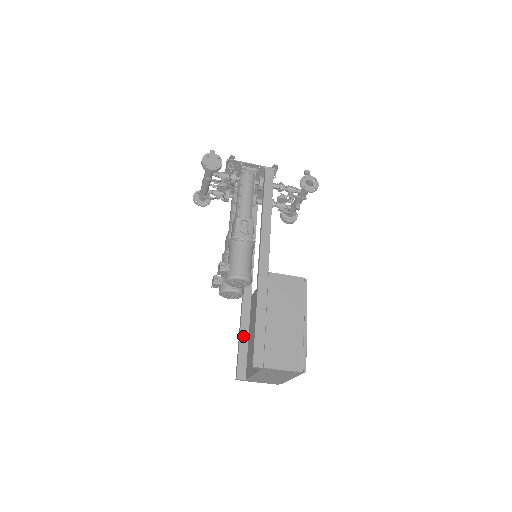
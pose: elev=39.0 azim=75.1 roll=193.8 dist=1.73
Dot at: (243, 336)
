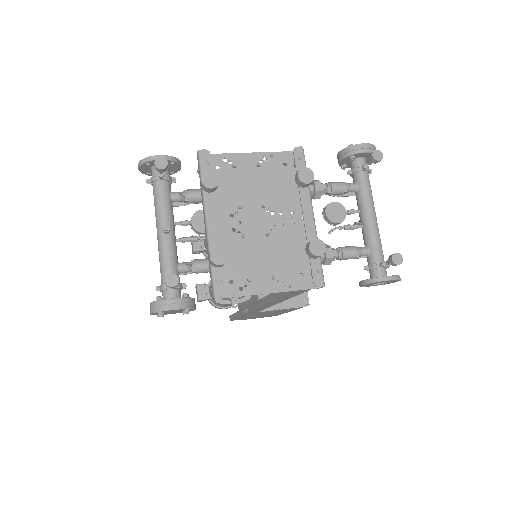
Dot at: occluded
